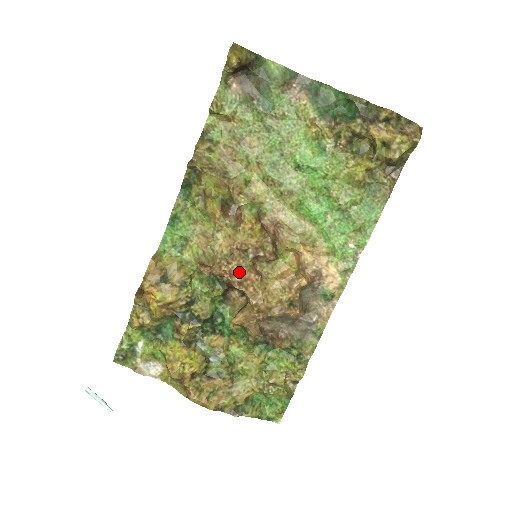
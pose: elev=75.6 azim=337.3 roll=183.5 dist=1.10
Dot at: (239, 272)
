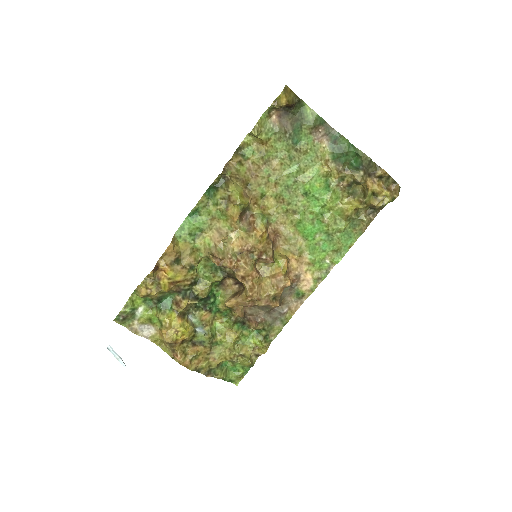
Dot at: (245, 269)
